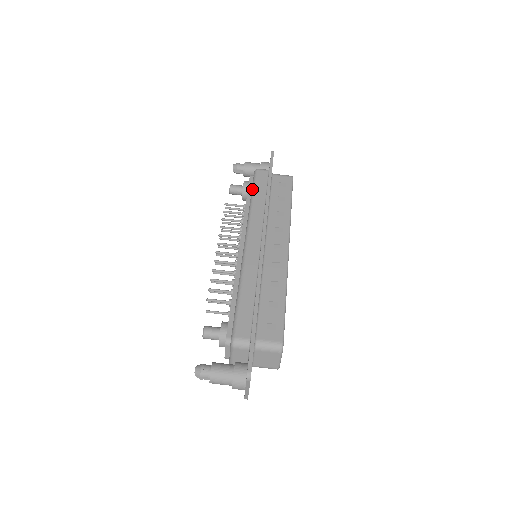
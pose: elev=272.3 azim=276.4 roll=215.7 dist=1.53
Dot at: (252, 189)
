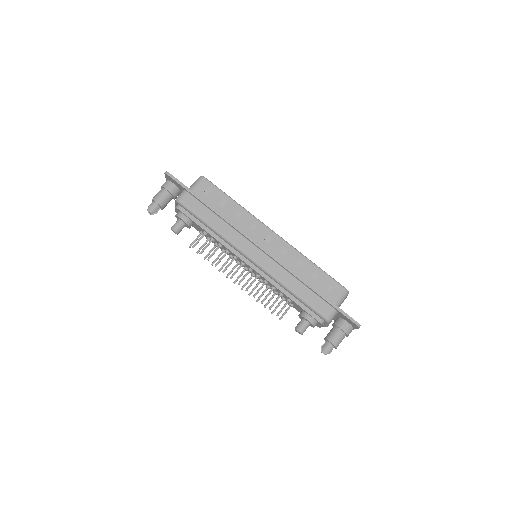
Dot at: (199, 219)
